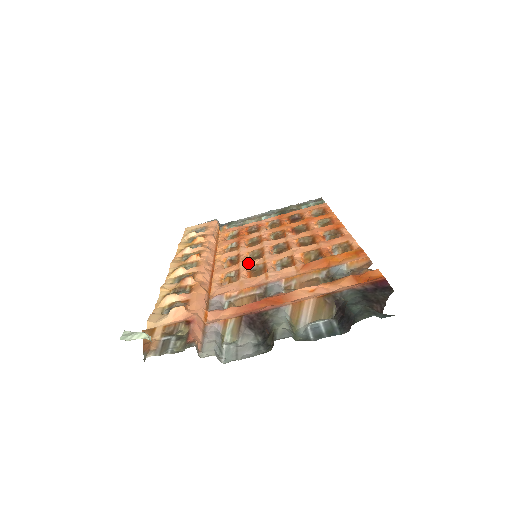
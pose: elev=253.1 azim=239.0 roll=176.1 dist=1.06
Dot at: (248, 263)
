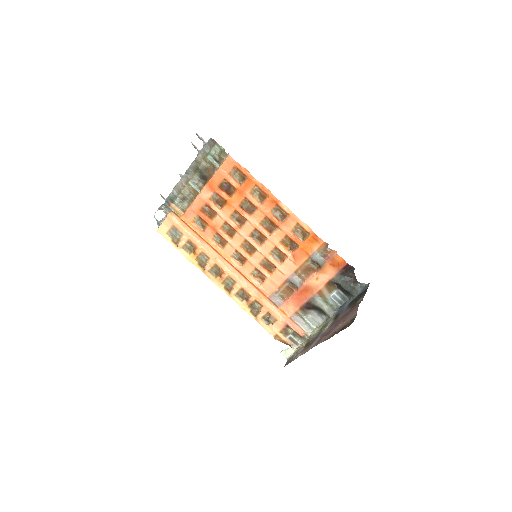
Dot at: (255, 260)
